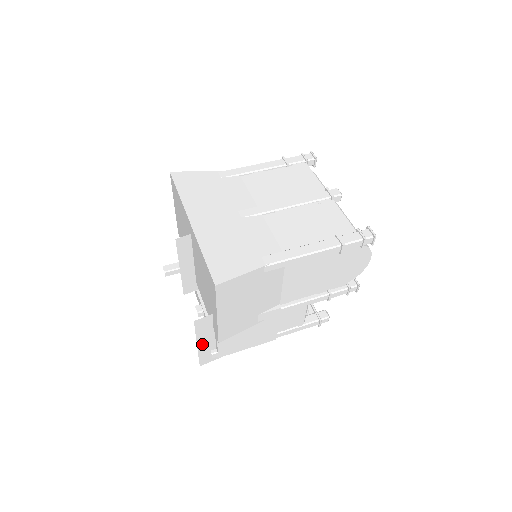
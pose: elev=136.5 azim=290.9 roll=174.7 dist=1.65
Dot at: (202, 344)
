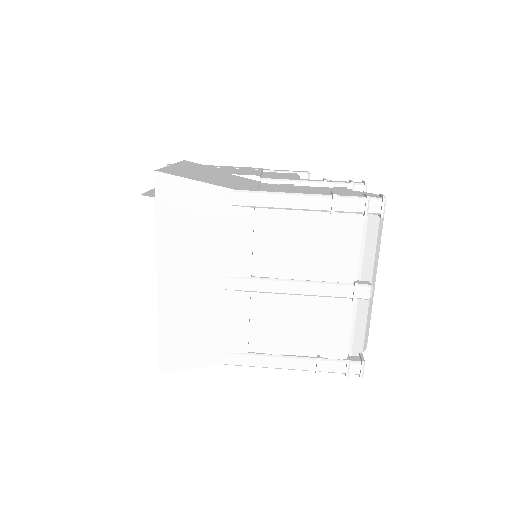
Dot at: occluded
